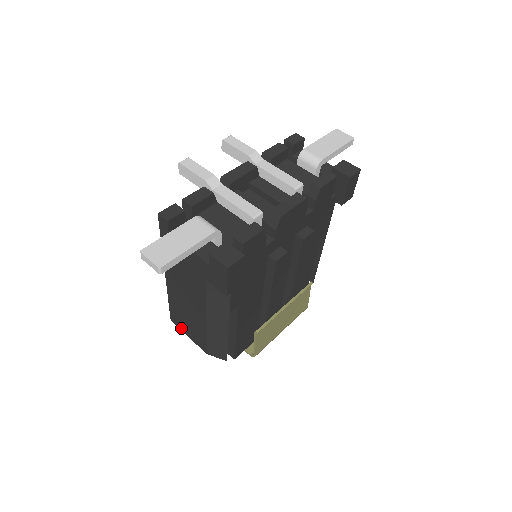
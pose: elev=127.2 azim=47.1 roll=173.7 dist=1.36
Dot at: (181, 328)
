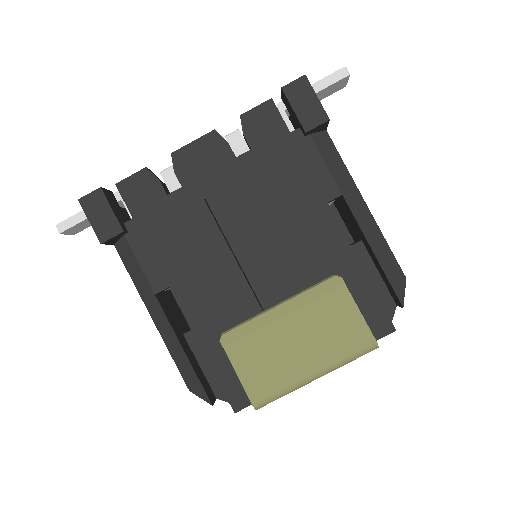
Dot at: occluded
